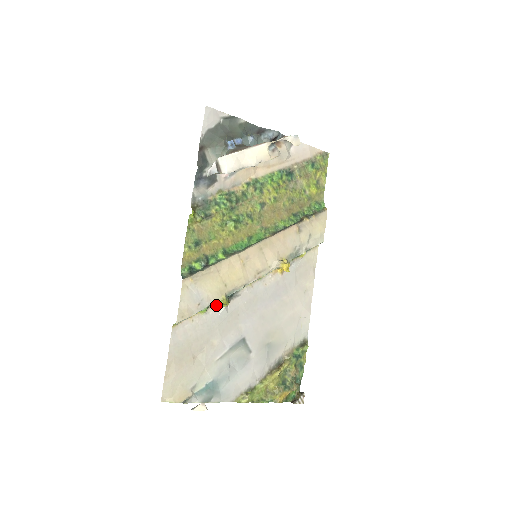
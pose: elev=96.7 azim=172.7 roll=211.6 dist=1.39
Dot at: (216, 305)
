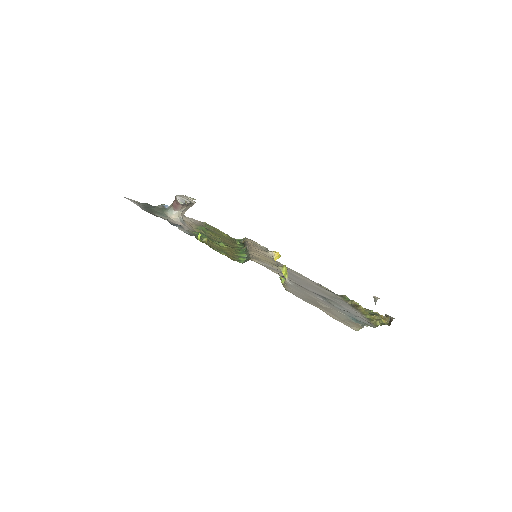
Dot at: occluded
